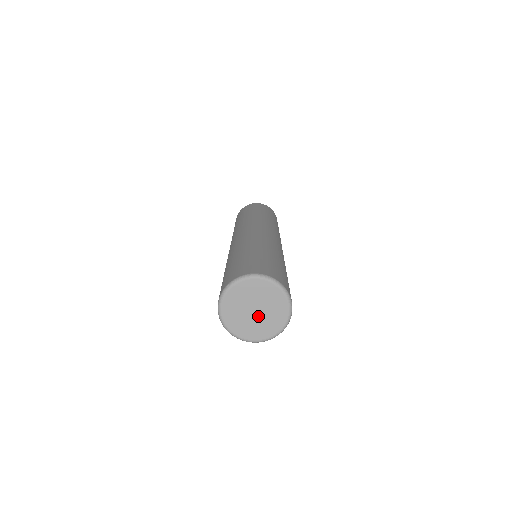
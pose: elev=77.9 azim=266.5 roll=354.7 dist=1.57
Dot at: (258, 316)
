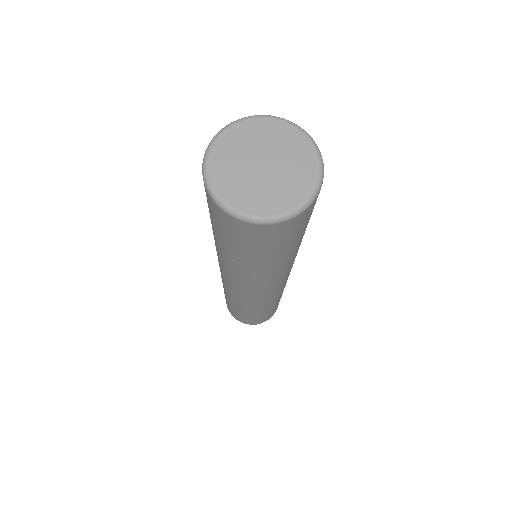
Dot at: (267, 175)
